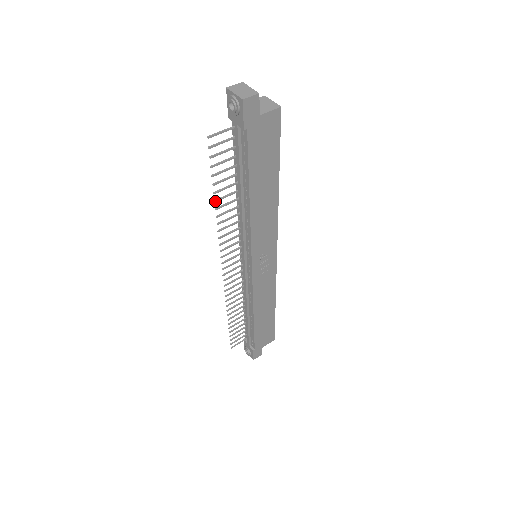
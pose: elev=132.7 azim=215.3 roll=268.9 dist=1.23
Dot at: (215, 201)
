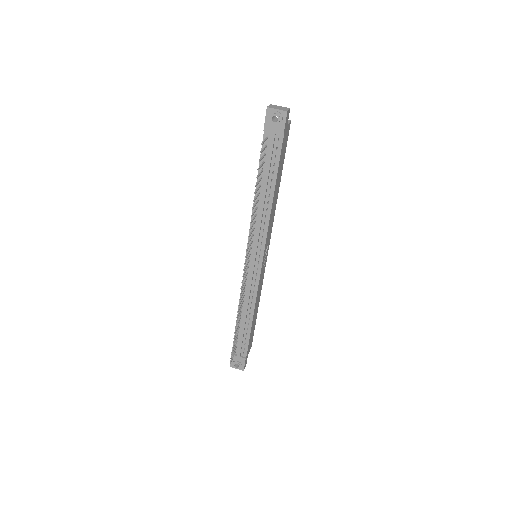
Dot at: (254, 201)
